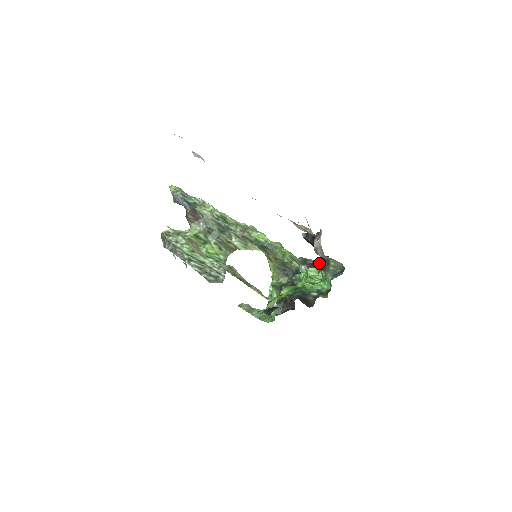
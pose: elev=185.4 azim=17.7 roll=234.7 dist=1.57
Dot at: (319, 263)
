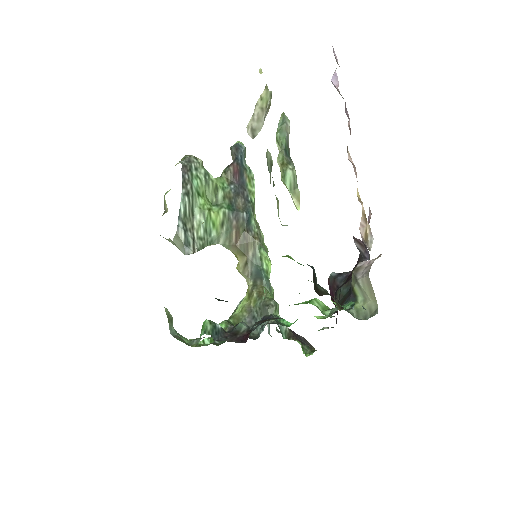
Dot at: occluded
